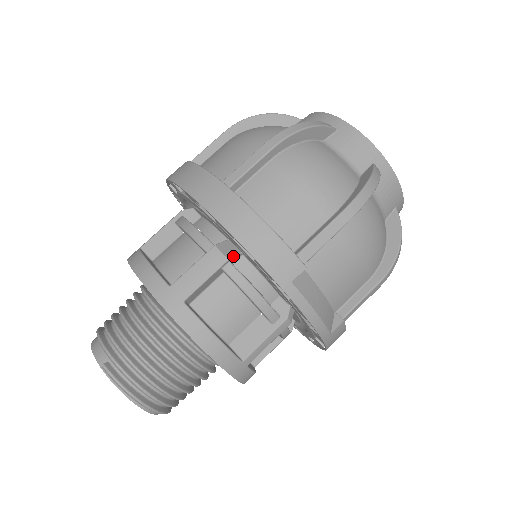
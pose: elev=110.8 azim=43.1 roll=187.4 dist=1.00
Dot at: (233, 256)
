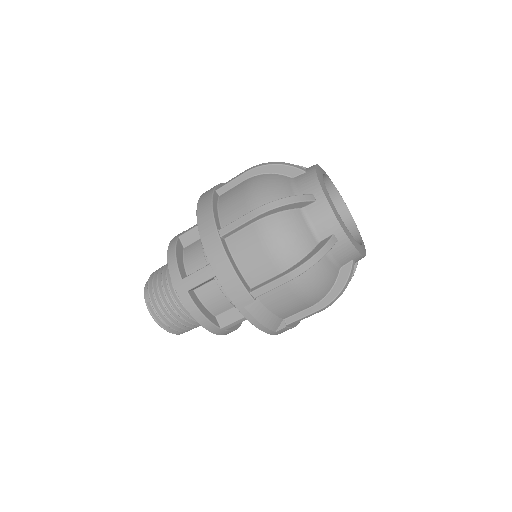
Dot at: occluded
